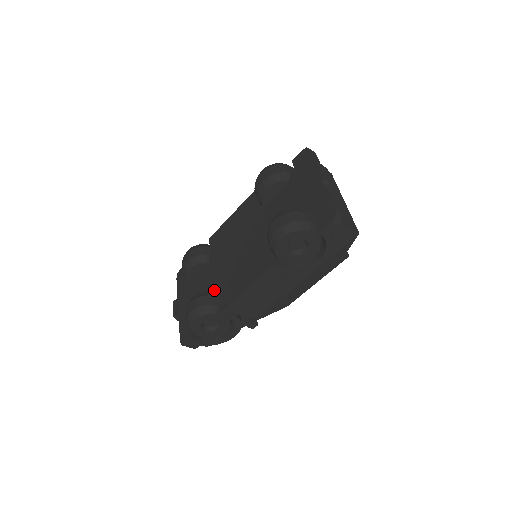
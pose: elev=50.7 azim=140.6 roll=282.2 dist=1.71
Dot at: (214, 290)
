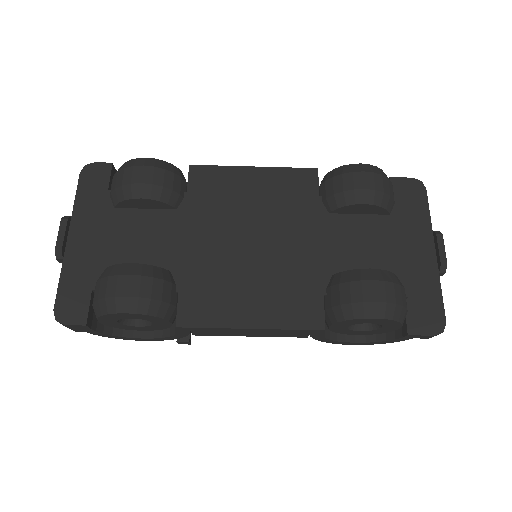
Dot at: (177, 273)
